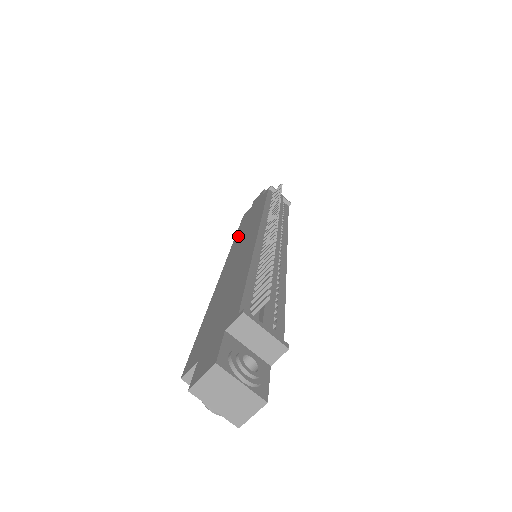
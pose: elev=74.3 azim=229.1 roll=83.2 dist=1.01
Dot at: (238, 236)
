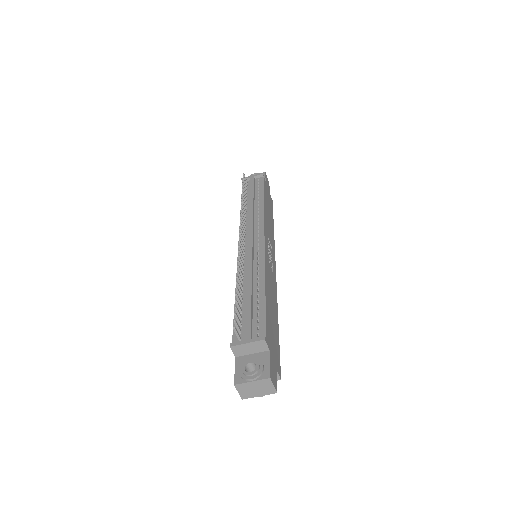
Dot at: occluded
